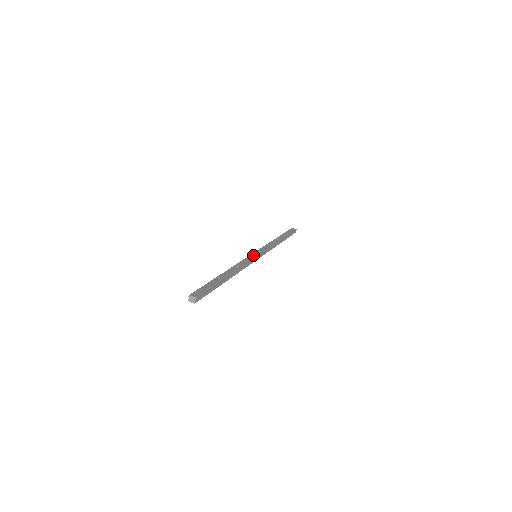
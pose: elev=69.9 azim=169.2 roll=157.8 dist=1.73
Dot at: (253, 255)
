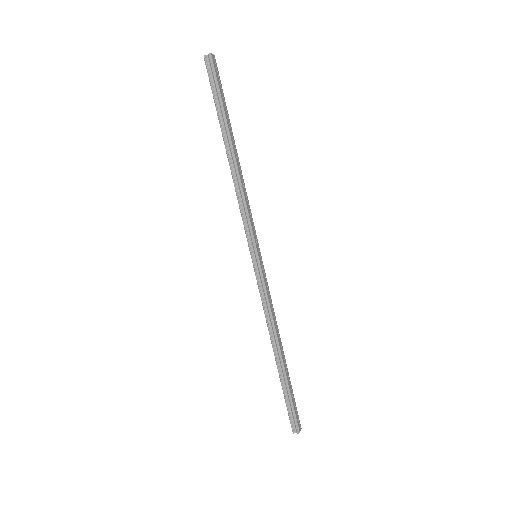
Dot at: (262, 267)
